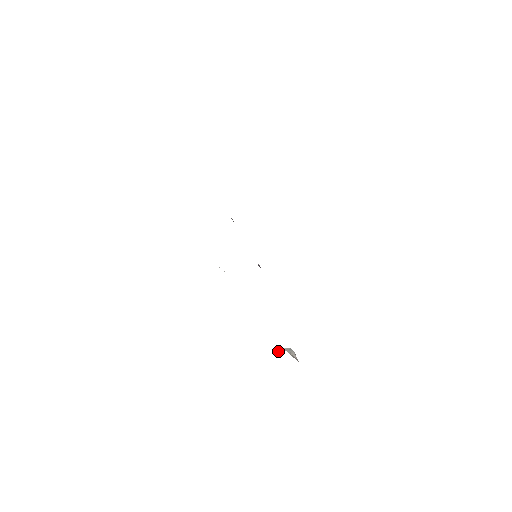
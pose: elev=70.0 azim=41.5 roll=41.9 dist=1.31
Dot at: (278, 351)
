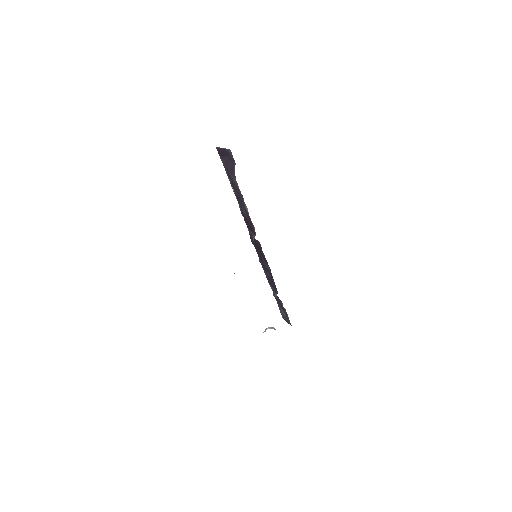
Dot at: (263, 332)
